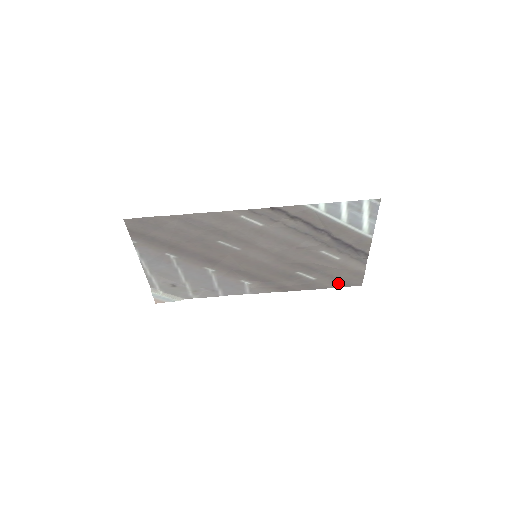
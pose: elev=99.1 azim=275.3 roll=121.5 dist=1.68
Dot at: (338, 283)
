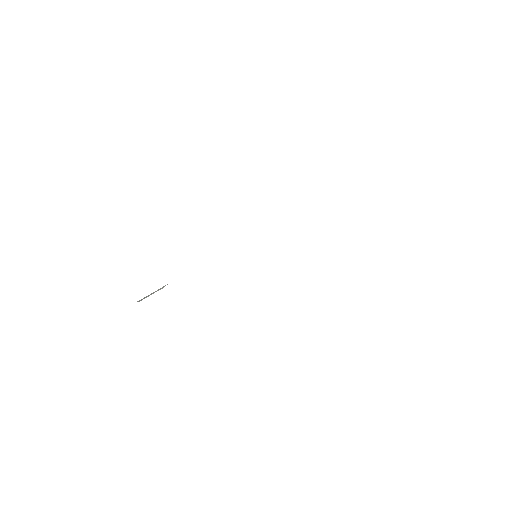
Dot at: occluded
